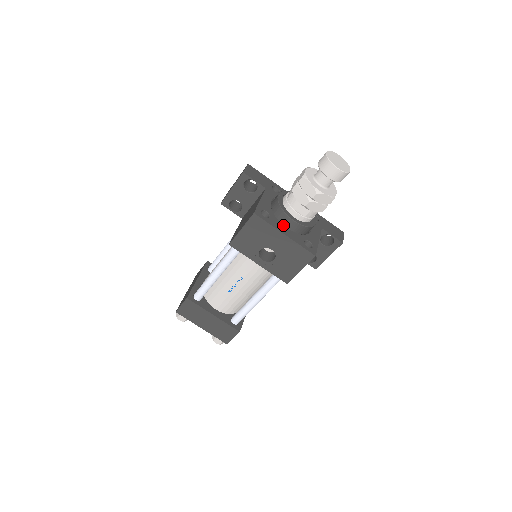
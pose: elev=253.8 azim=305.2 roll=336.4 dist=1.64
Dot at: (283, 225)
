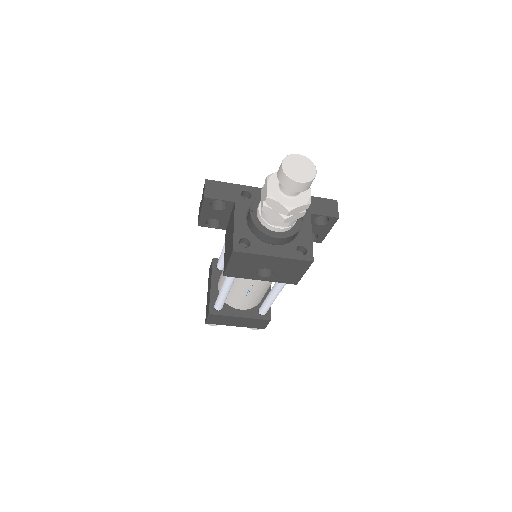
Dot at: (268, 244)
